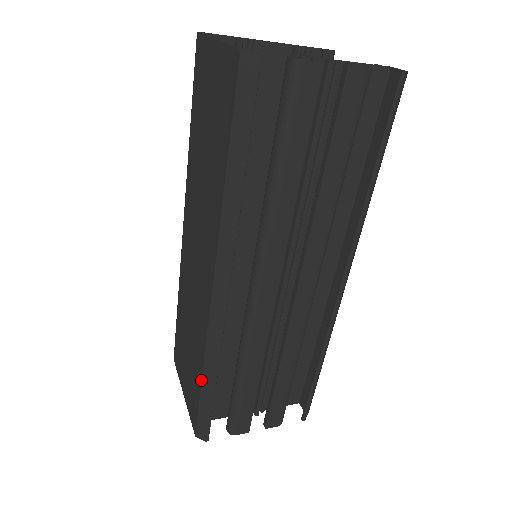
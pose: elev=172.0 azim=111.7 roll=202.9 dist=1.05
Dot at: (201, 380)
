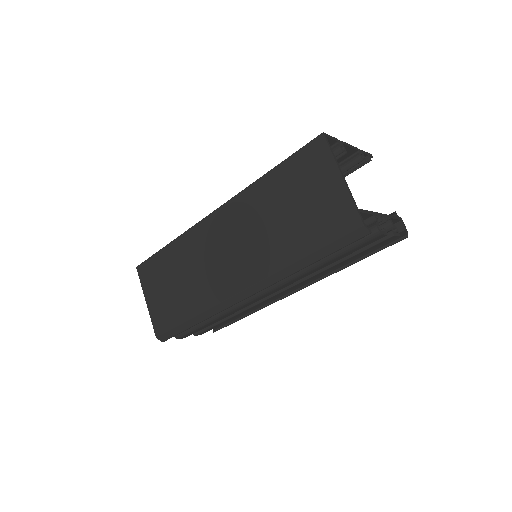
Dot at: (189, 319)
